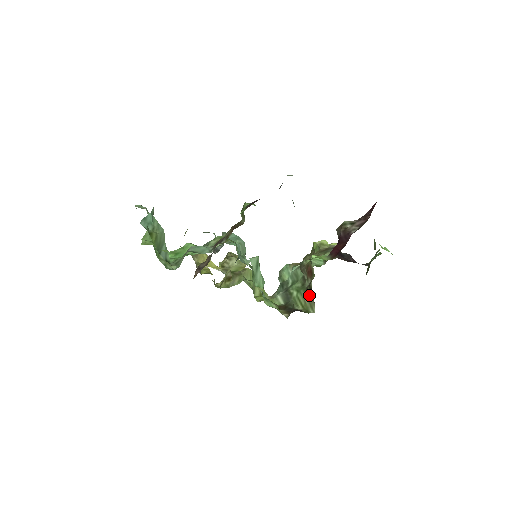
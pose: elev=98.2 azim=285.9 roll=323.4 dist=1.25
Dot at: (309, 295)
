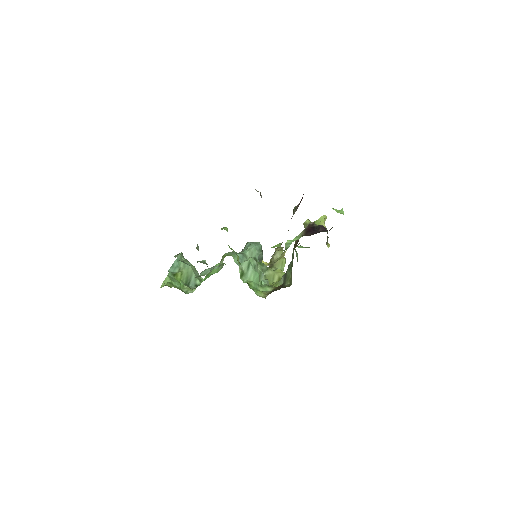
Dot at: (291, 272)
